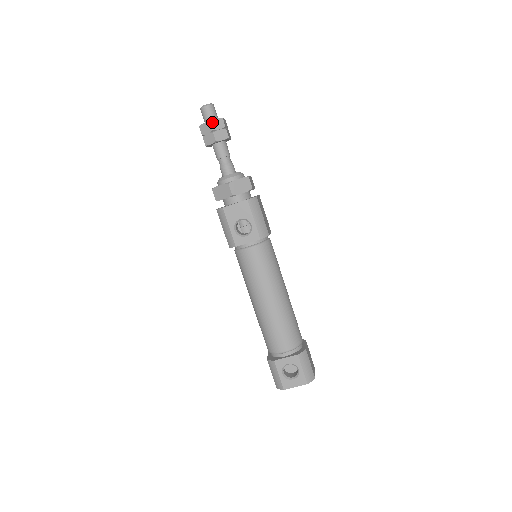
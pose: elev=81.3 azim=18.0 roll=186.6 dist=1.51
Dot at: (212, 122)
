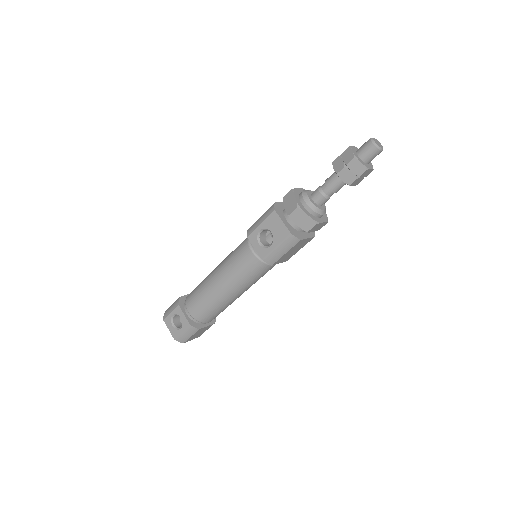
Dot at: (356, 161)
